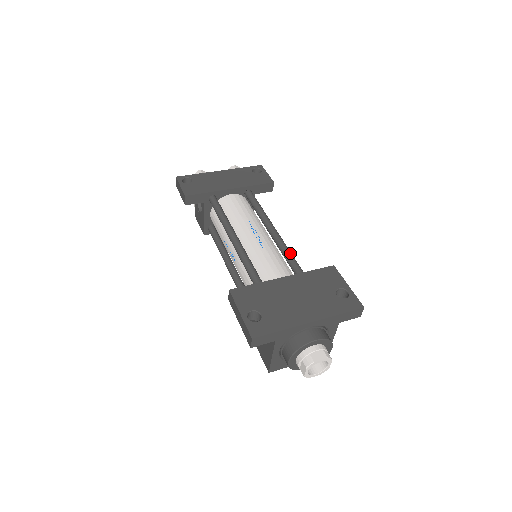
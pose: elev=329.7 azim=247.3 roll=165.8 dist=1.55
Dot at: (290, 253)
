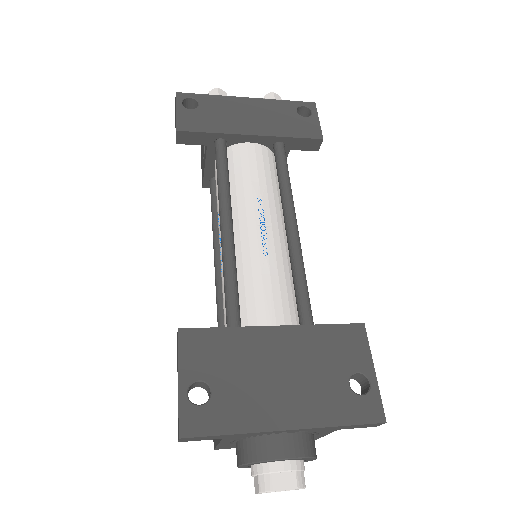
Dot at: (303, 277)
